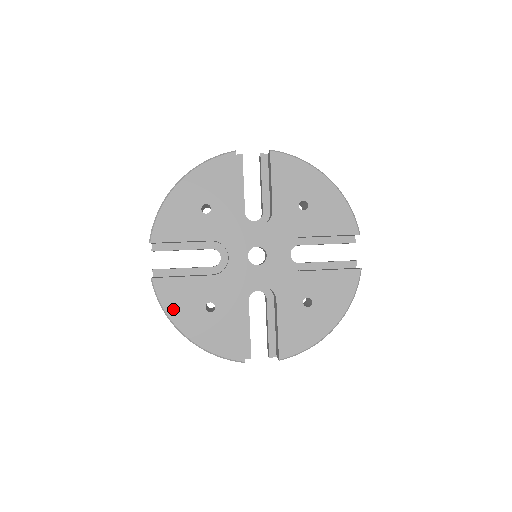
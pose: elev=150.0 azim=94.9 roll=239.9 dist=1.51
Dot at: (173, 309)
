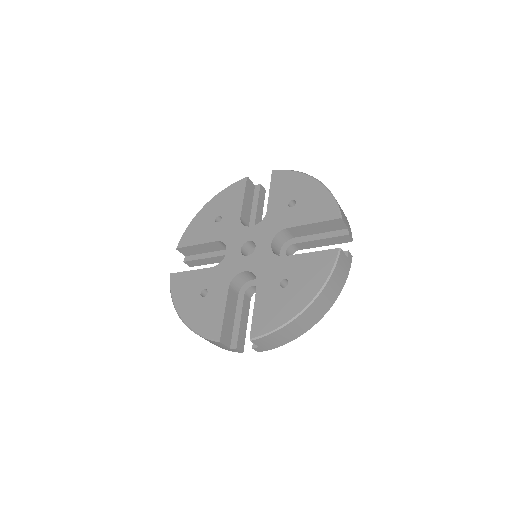
Dot at: (178, 296)
